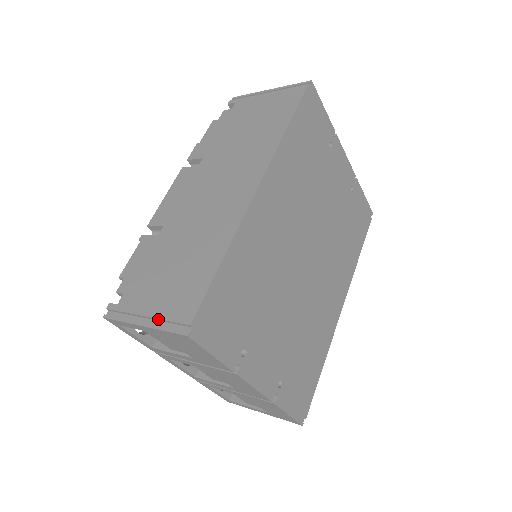
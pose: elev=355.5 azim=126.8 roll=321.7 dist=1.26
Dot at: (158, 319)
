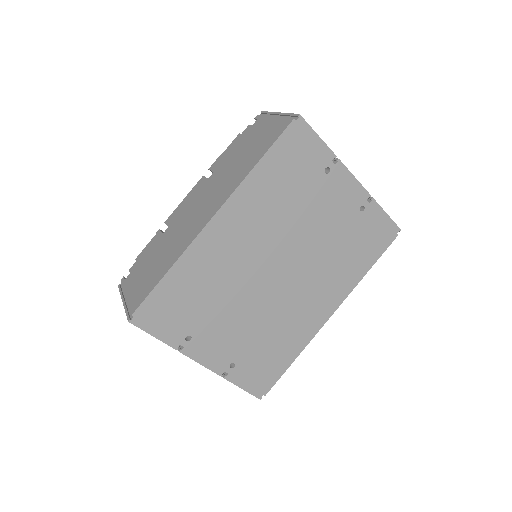
Dot at: (127, 302)
